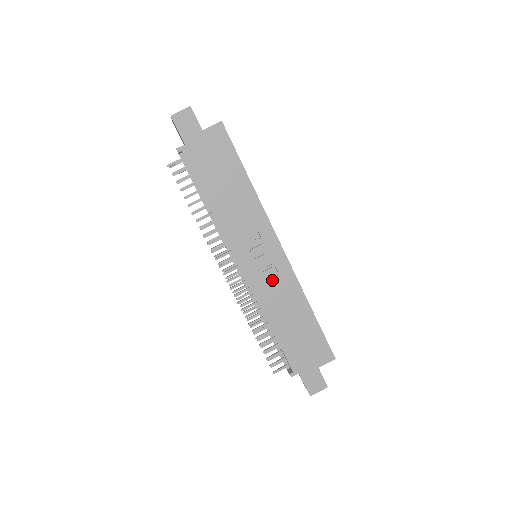
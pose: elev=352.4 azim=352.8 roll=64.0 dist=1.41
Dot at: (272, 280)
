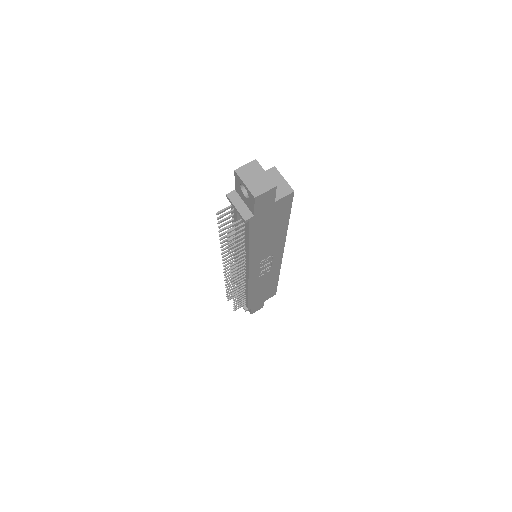
Dot at: (265, 274)
